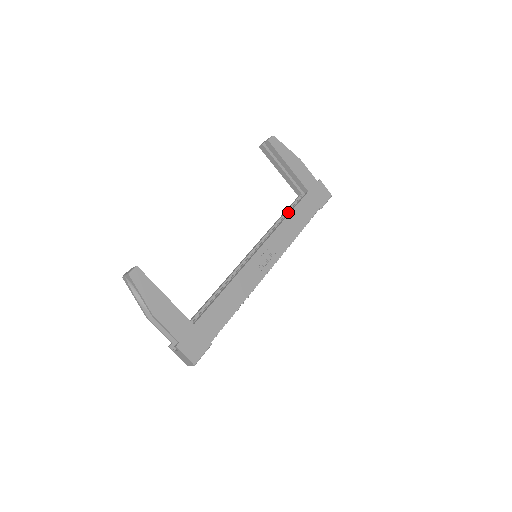
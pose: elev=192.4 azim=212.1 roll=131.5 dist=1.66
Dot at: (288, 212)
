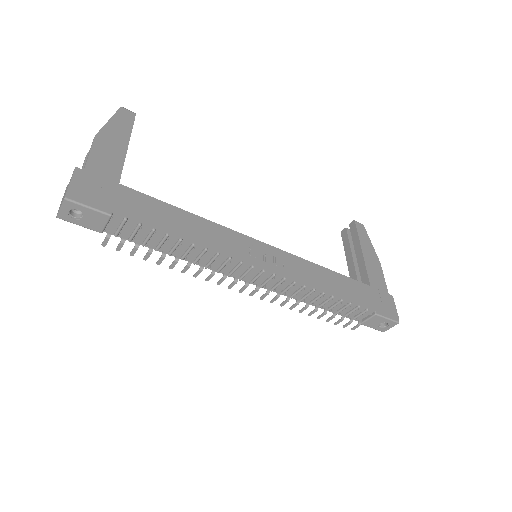
Dot at: occluded
